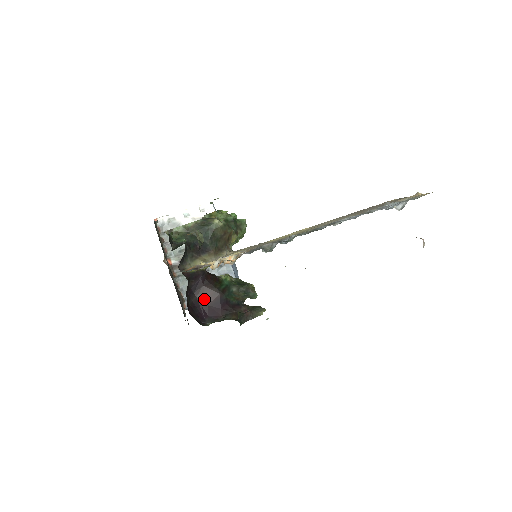
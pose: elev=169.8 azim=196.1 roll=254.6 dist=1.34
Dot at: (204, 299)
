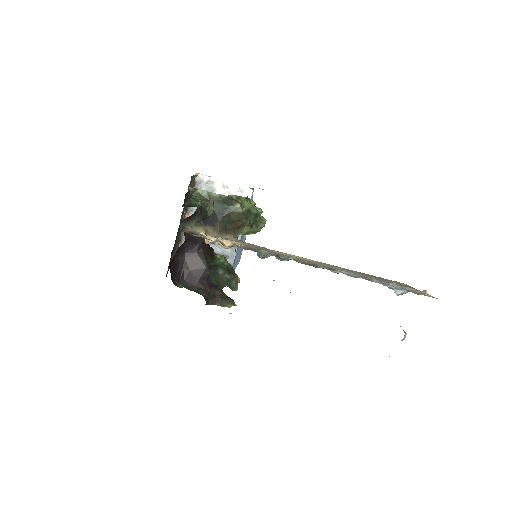
Dot at: (190, 264)
